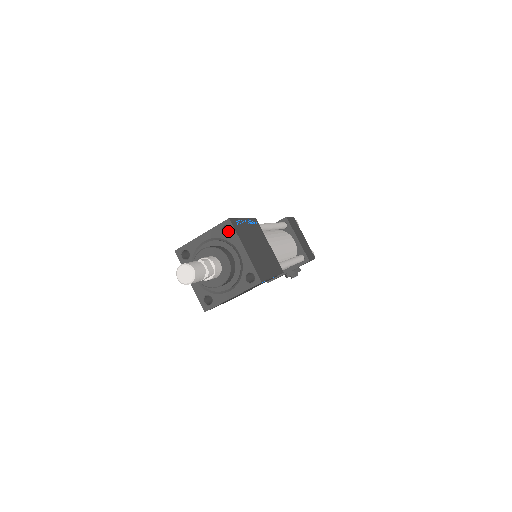
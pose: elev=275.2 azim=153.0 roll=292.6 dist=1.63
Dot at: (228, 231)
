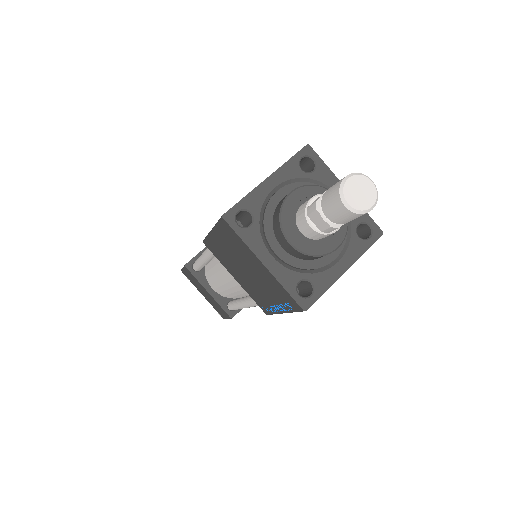
Dot at: occluded
